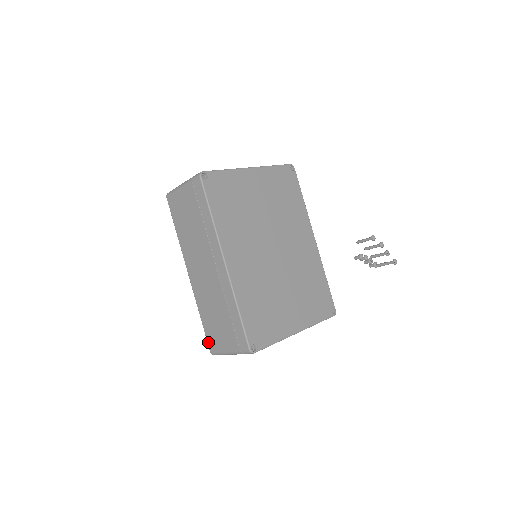
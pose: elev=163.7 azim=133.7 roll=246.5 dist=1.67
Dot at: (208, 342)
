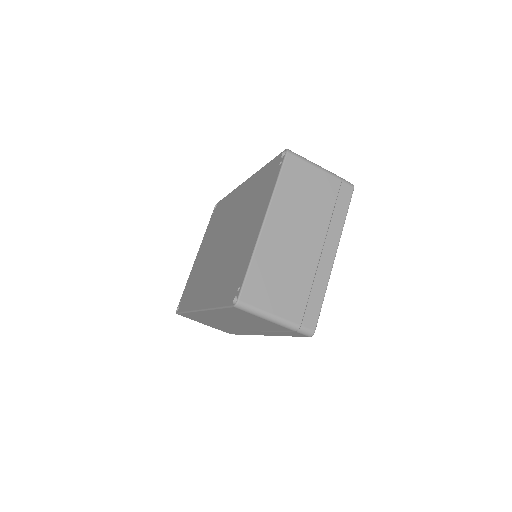
Dot at: occluded
